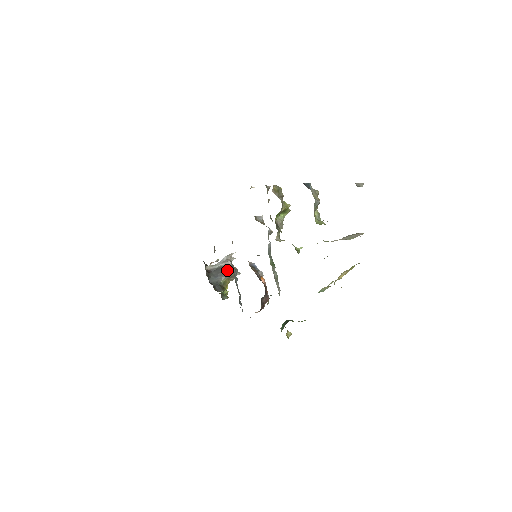
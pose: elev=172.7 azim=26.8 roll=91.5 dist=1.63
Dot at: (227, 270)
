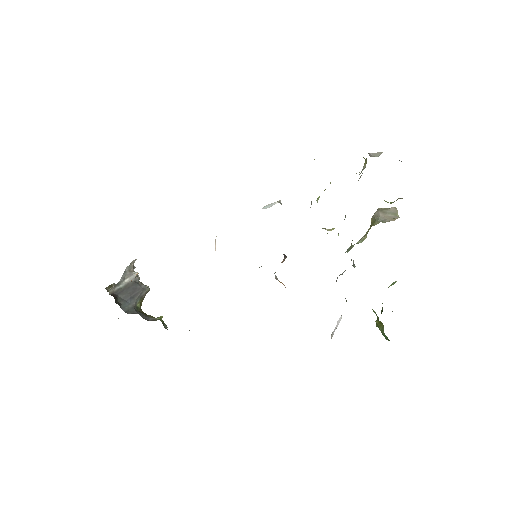
Dot at: (140, 287)
